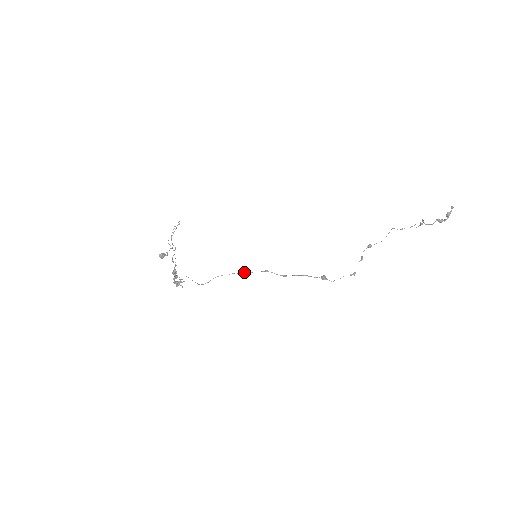
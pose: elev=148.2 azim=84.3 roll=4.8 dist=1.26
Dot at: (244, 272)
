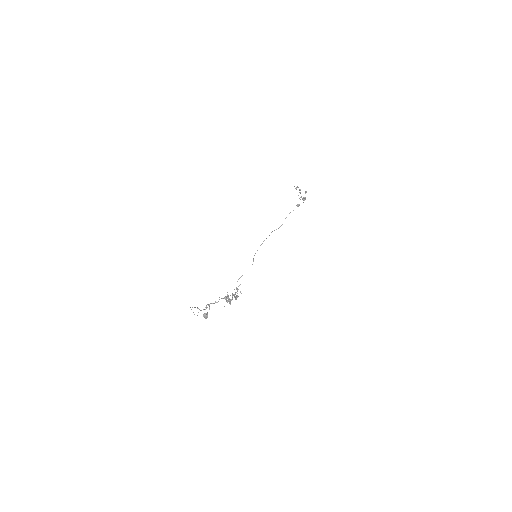
Dot at: (263, 241)
